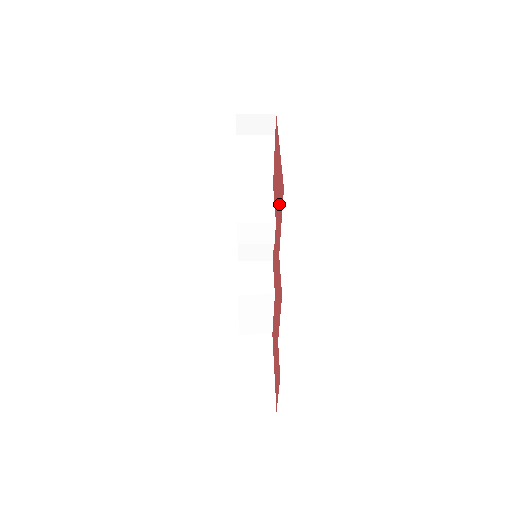
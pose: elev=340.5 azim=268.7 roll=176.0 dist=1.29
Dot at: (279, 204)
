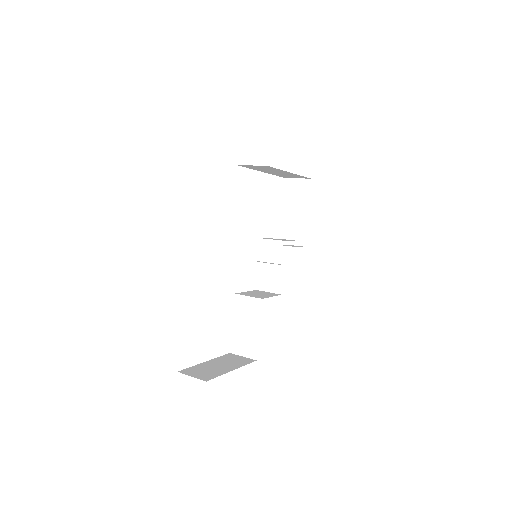
Dot at: occluded
